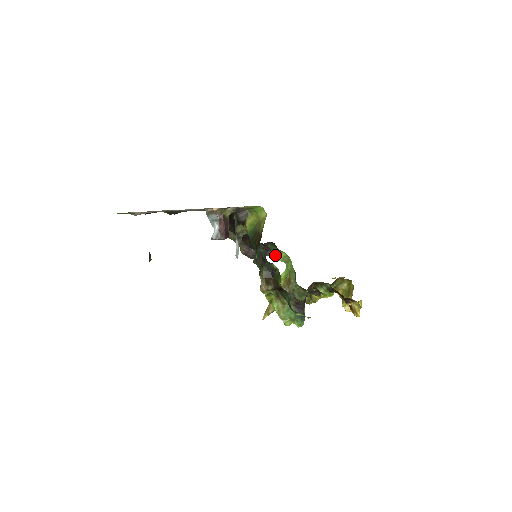
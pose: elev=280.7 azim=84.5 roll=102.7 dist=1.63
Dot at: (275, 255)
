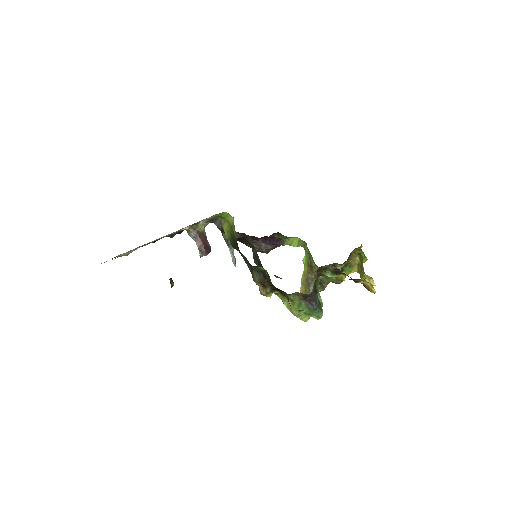
Dot at: (289, 242)
